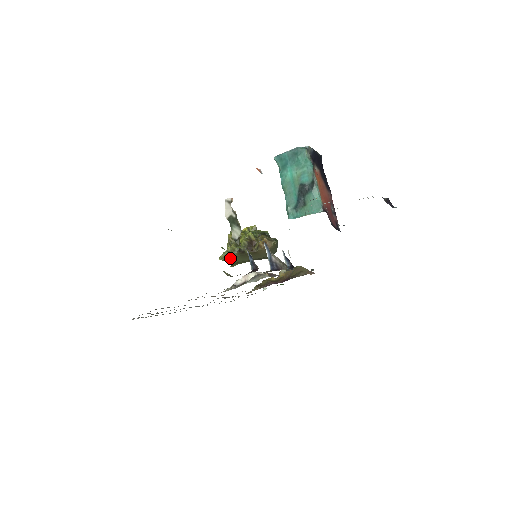
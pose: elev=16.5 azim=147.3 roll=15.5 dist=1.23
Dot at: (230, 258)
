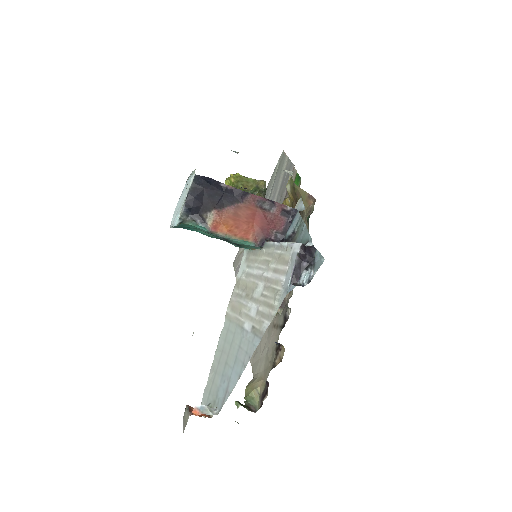
Dot at: occluded
